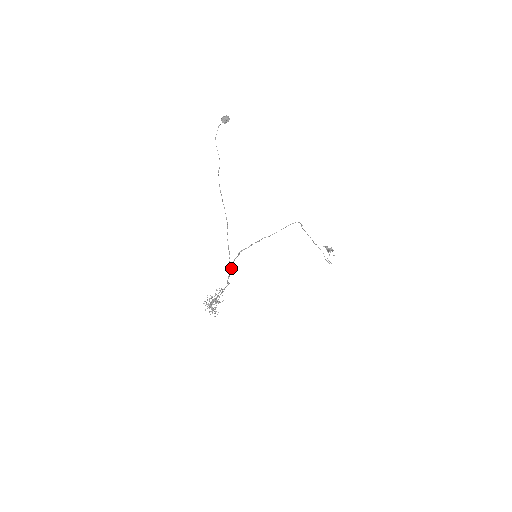
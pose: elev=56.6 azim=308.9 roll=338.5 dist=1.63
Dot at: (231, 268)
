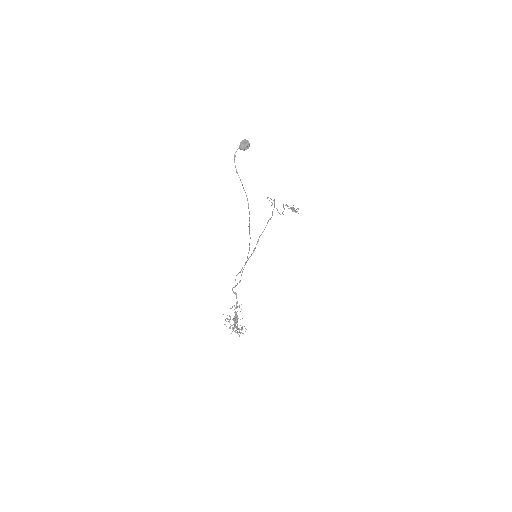
Dot at: (240, 281)
